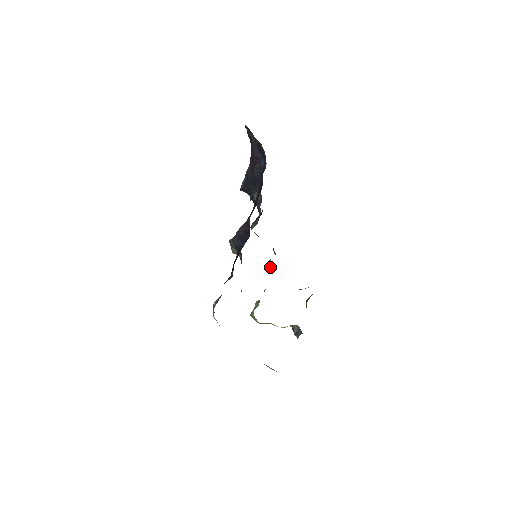
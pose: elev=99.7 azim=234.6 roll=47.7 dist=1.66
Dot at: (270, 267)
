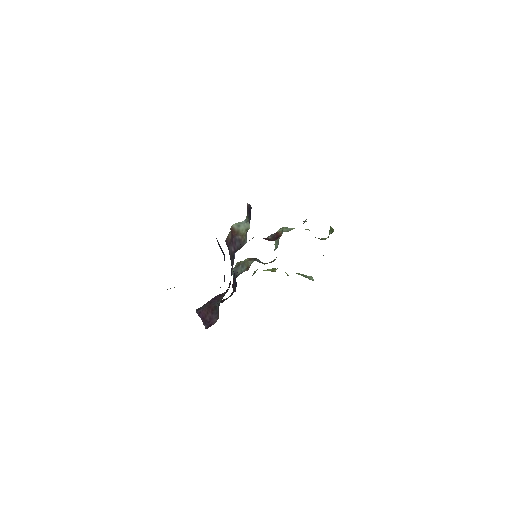
Dot at: occluded
